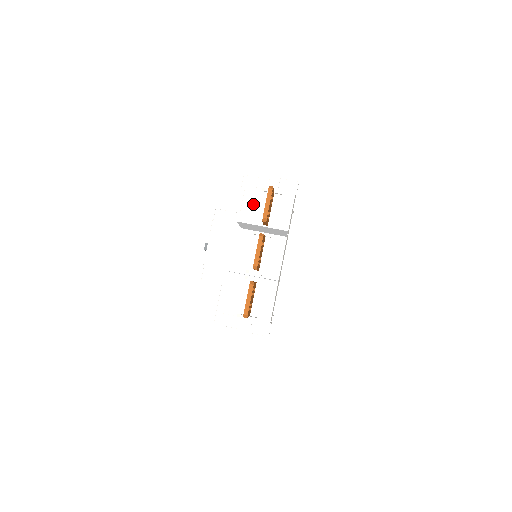
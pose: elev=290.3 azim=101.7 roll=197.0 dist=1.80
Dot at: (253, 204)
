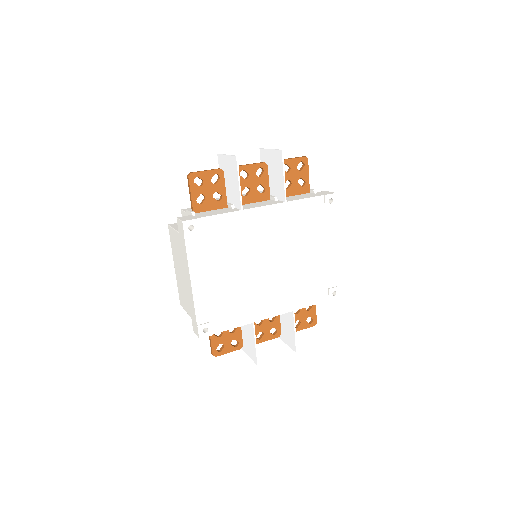
Dot at: occluded
